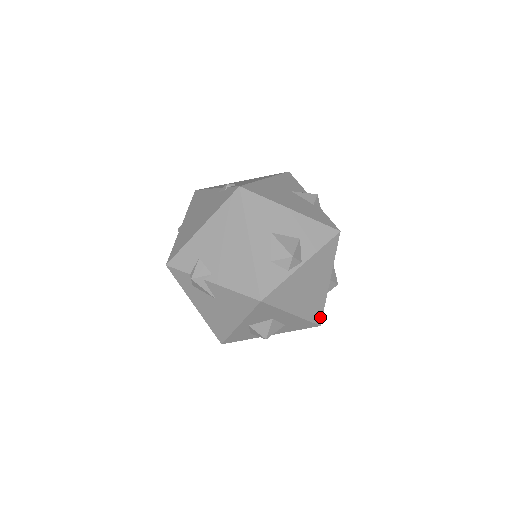
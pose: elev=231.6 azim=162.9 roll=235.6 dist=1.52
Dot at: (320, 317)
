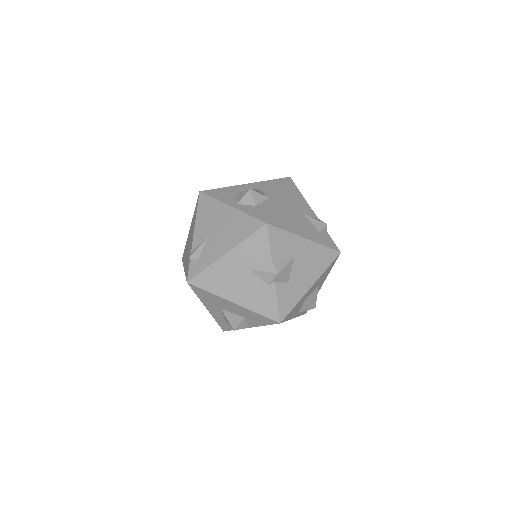
Dot at: occluded
